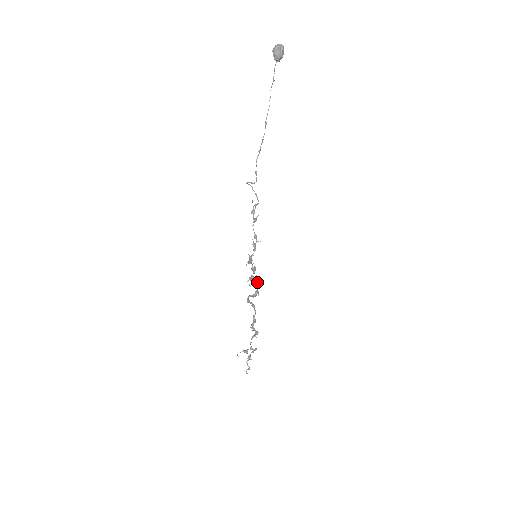
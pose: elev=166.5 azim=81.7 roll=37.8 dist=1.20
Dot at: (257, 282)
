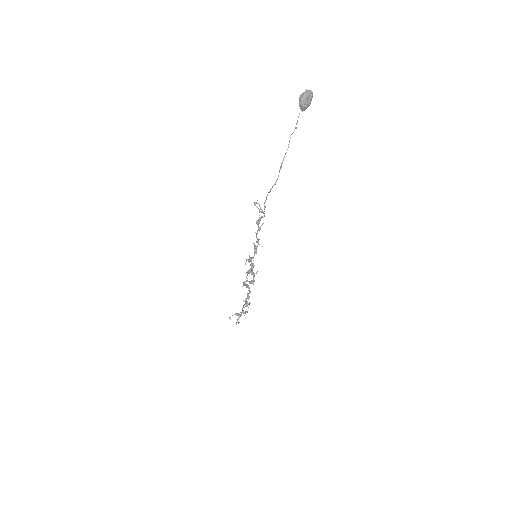
Dot at: (254, 274)
